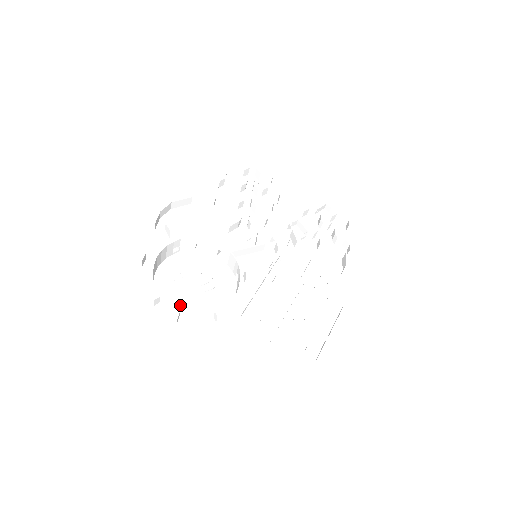
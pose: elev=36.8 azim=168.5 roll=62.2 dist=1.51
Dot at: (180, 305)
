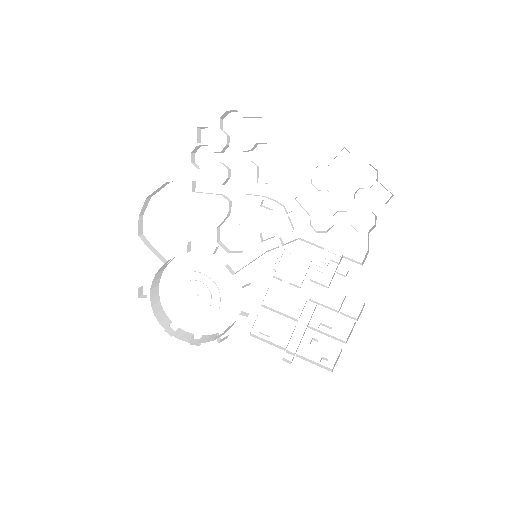
Dot at: (192, 322)
